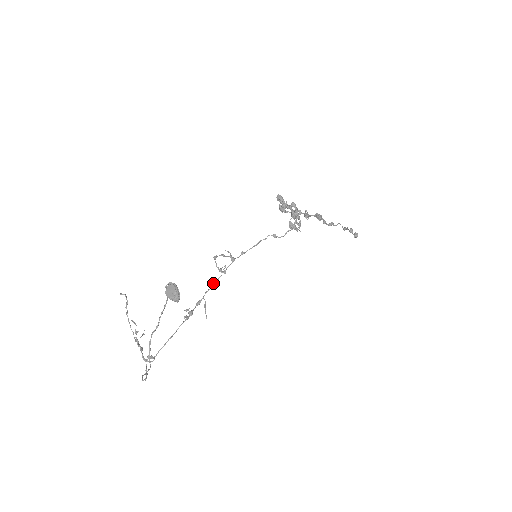
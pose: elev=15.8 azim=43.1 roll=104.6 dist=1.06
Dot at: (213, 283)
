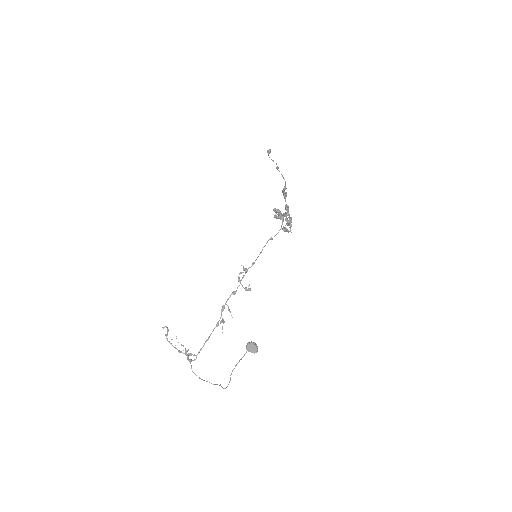
Dot at: (233, 293)
